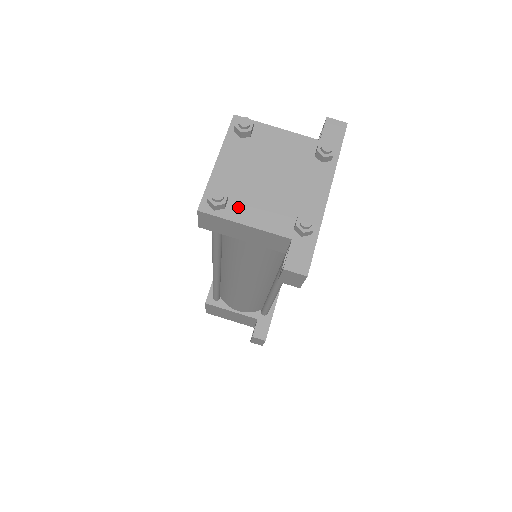
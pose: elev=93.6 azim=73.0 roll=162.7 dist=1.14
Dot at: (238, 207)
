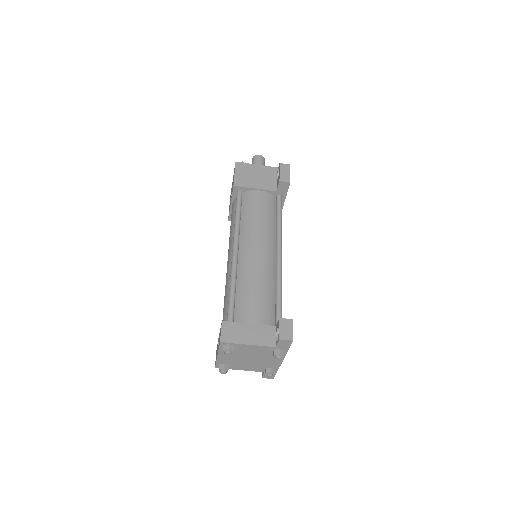
Dot at: (235, 367)
